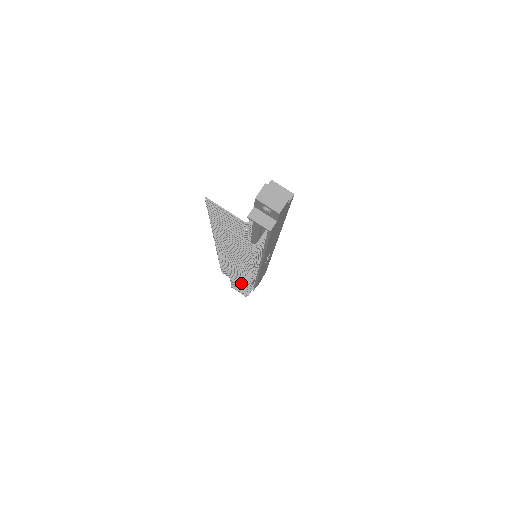
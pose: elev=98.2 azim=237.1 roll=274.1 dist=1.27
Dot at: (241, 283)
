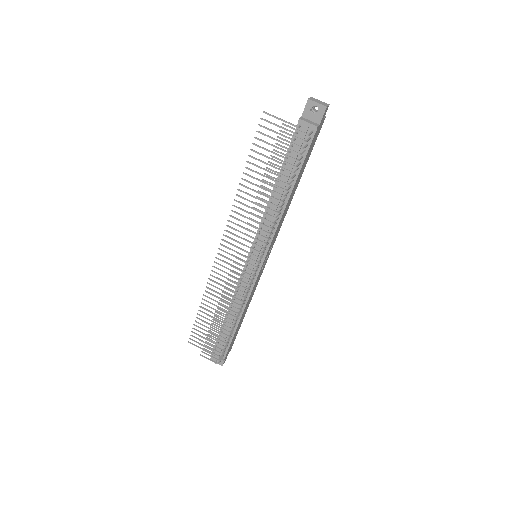
Dot at: (232, 306)
